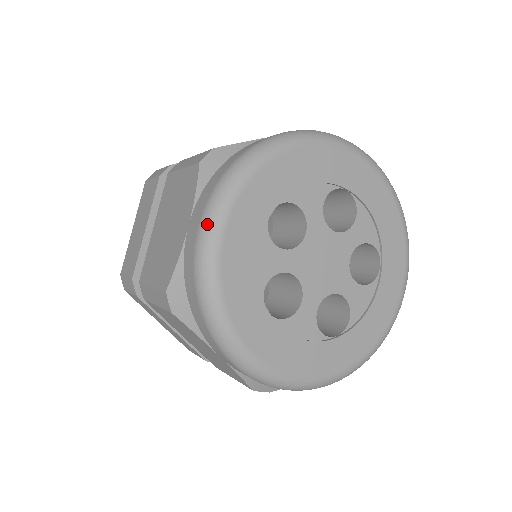
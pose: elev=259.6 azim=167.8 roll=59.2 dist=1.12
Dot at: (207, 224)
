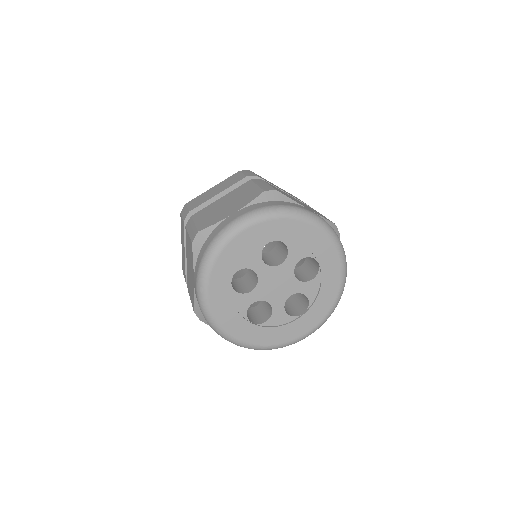
Dot at: (240, 220)
